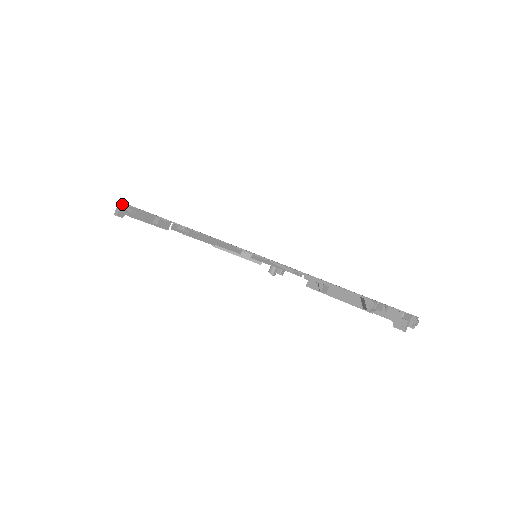
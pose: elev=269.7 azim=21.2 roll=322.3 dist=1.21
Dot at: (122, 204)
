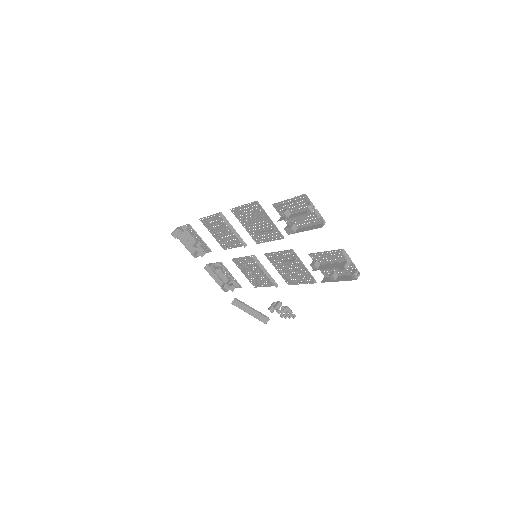
Dot at: (178, 227)
